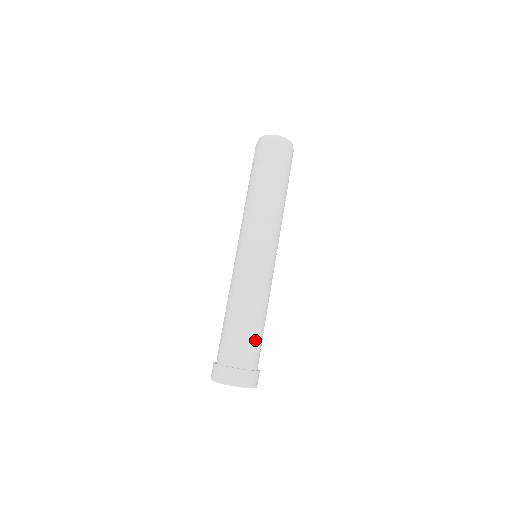
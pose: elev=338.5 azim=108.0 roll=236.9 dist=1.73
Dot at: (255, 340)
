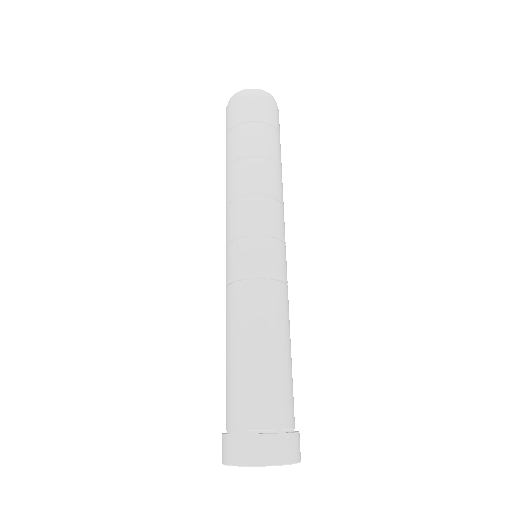
Dot at: (284, 381)
